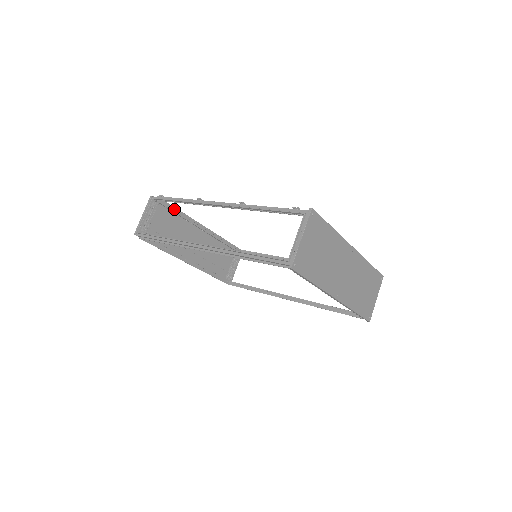
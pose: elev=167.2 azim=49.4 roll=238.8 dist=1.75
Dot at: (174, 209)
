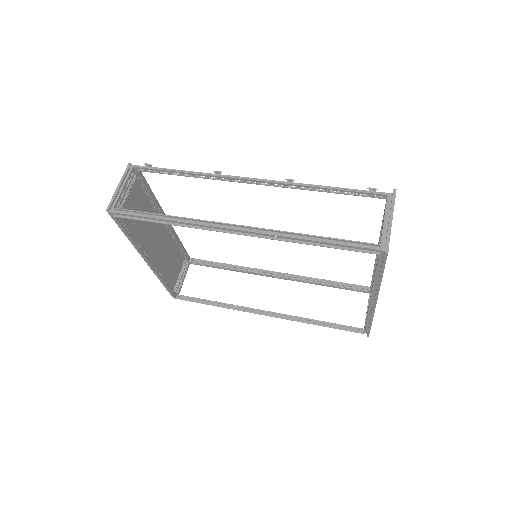
Dot at: (148, 188)
